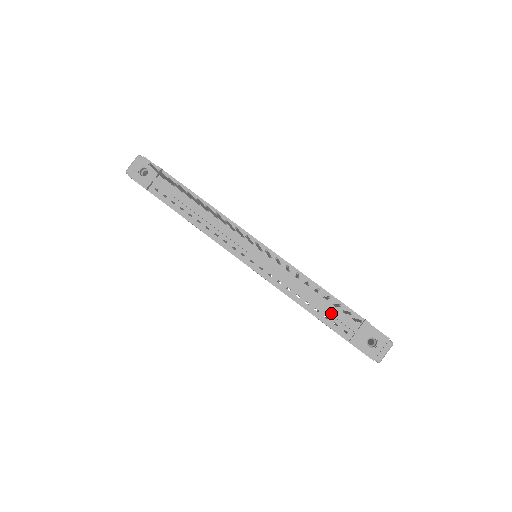
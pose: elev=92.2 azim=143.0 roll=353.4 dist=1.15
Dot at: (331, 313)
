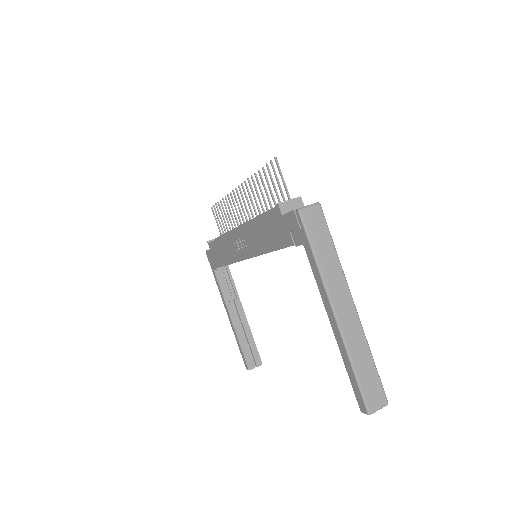
Dot at: (274, 207)
